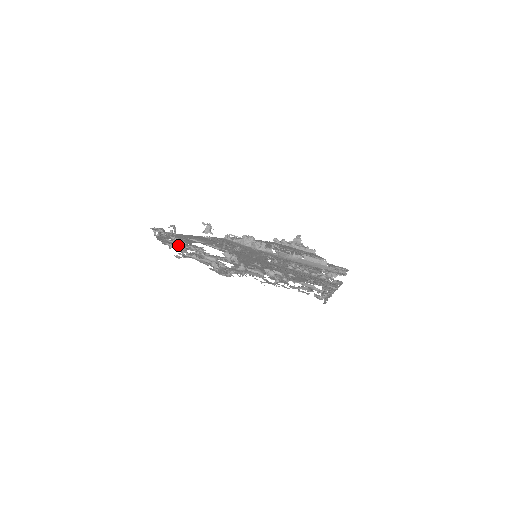
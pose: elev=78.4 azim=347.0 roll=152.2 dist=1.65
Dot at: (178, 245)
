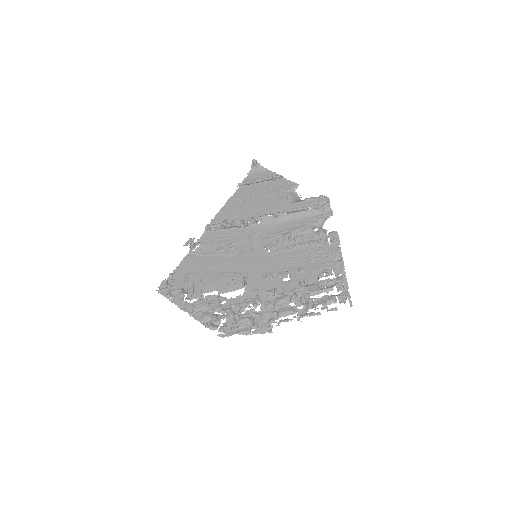
Dot at: (207, 316)
